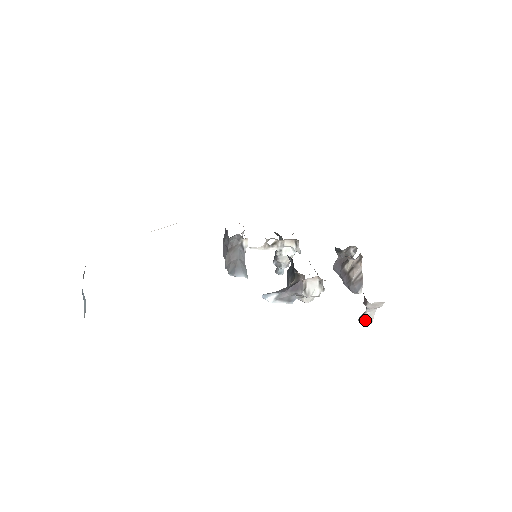
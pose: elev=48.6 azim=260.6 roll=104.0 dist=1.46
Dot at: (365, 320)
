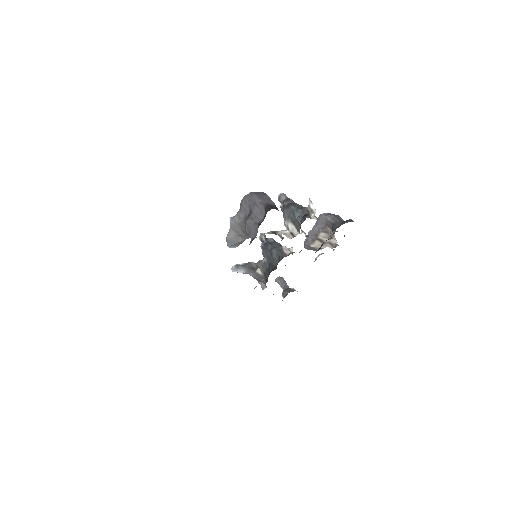
Dot at: (278, 283)
